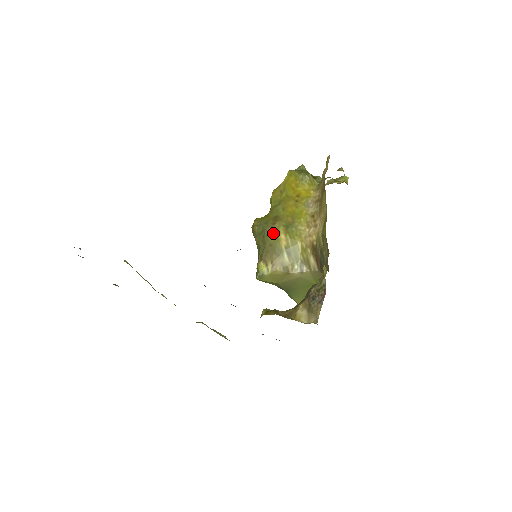
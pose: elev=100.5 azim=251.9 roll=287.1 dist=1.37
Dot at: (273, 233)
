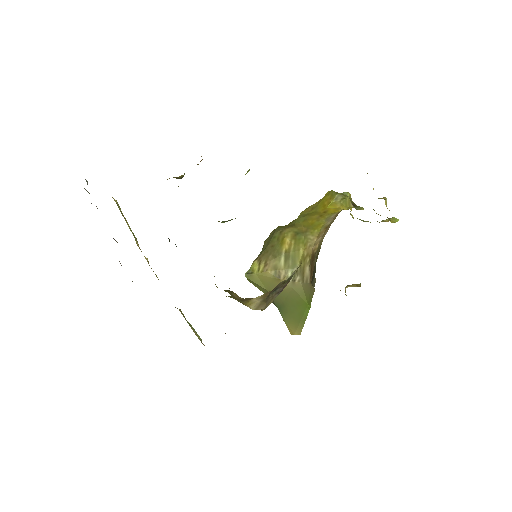
Dot at: (280, 236)
